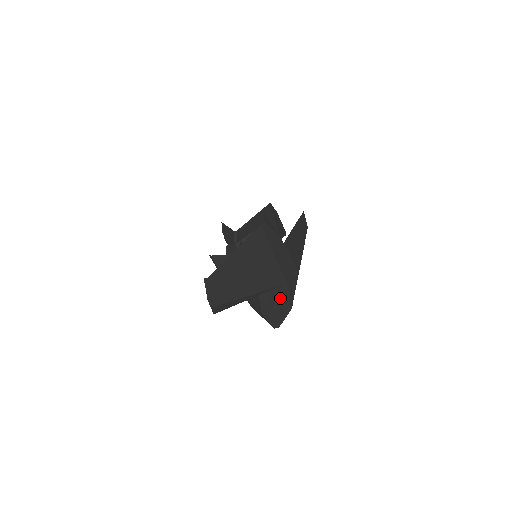
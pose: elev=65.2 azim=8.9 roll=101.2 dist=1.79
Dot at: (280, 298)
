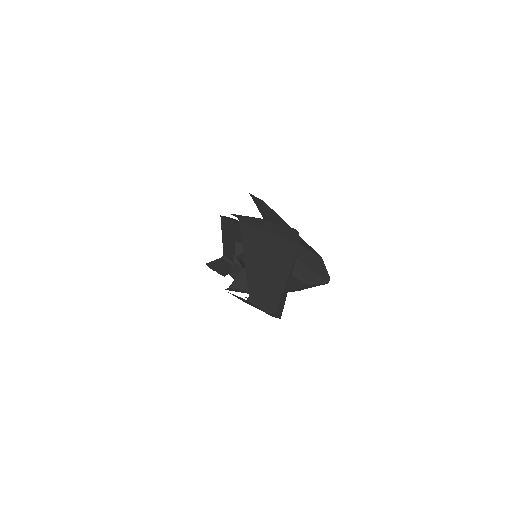
Dot at: (307, 259)
